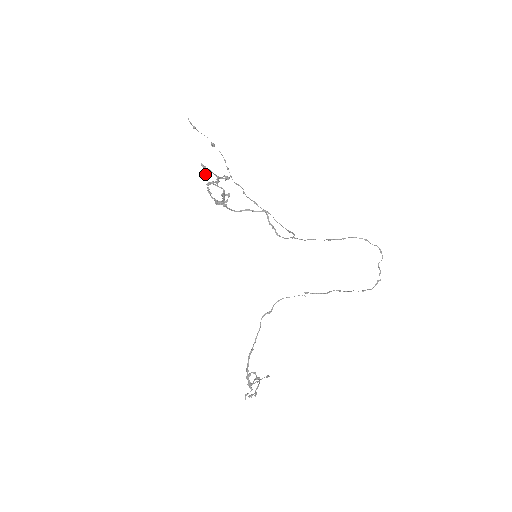
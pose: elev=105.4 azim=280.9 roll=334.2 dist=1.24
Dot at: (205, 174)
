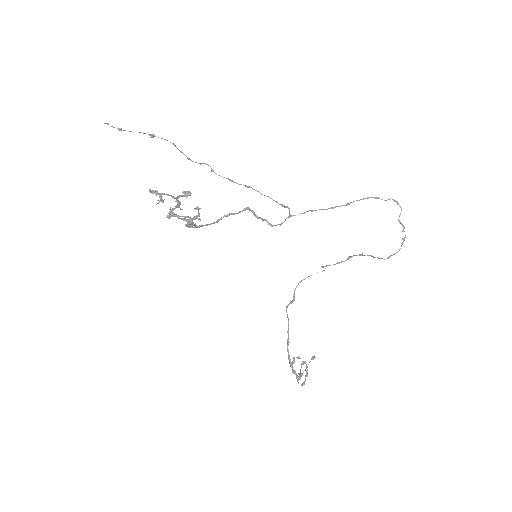
Dot at: (160, 200)
